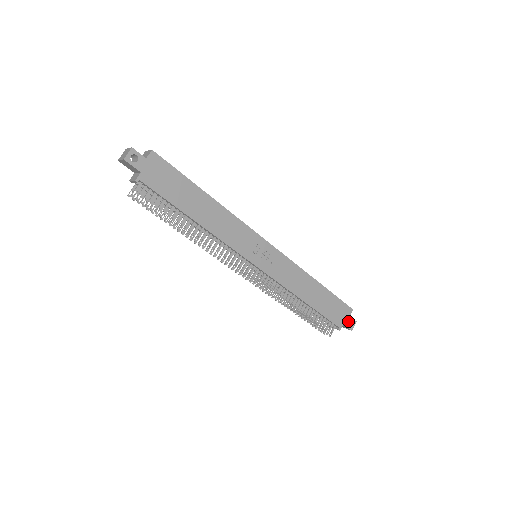
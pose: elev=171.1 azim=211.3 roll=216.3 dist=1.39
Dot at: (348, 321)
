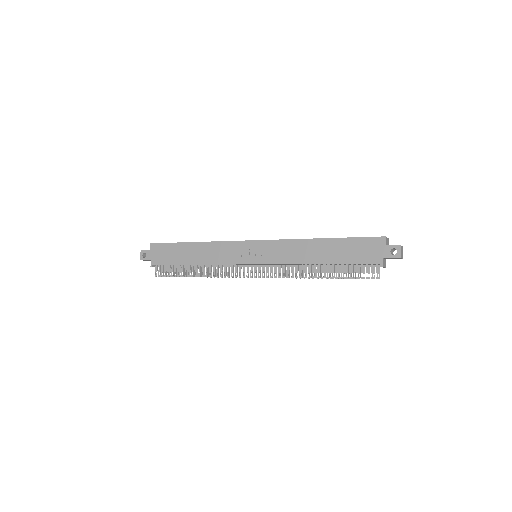
Dot at: (387, 251)
